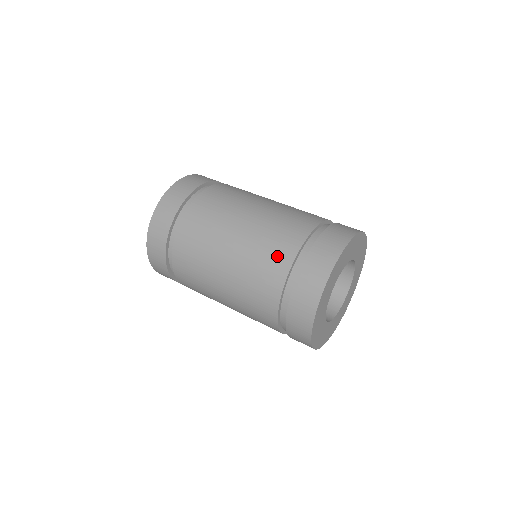
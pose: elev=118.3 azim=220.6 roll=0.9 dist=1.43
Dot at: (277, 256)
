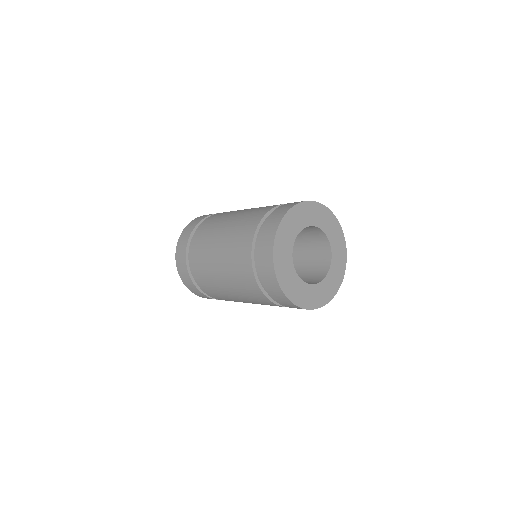
Dot at: (245, 234)
